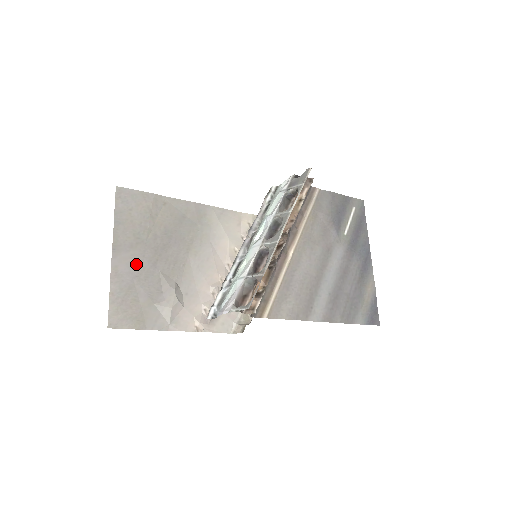
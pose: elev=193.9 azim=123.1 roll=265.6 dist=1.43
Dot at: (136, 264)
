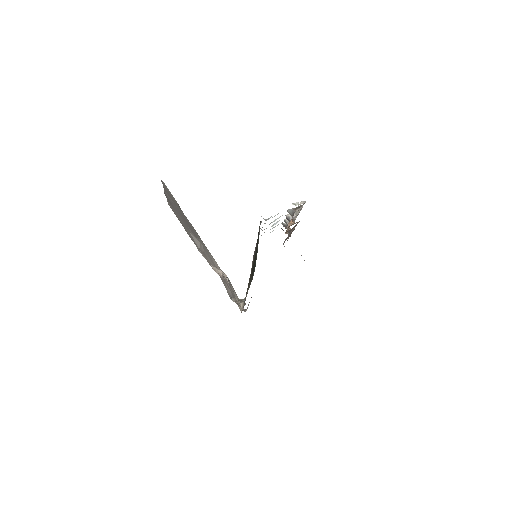
Dot at: (176, 208)
